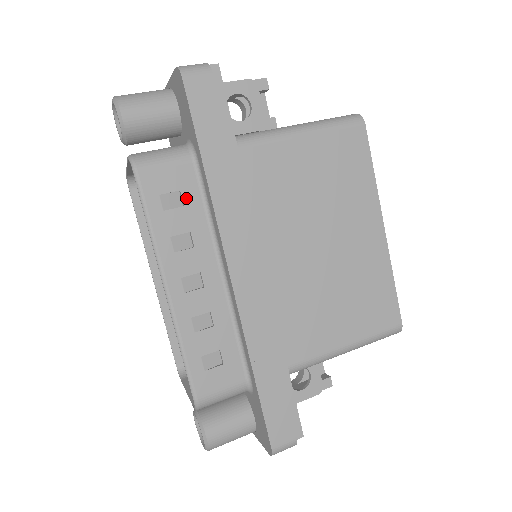
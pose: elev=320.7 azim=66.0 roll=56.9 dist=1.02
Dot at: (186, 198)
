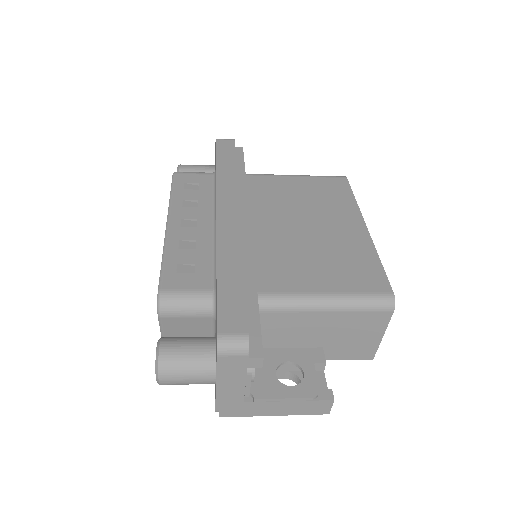
Dot at: (201, 187)
